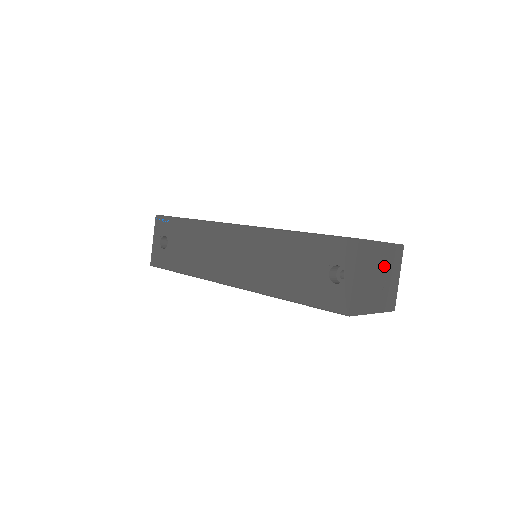
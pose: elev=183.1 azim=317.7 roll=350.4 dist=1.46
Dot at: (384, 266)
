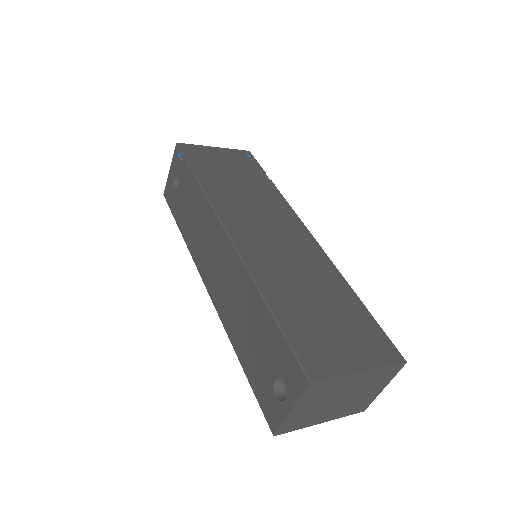
Dot at: (357, 387)
